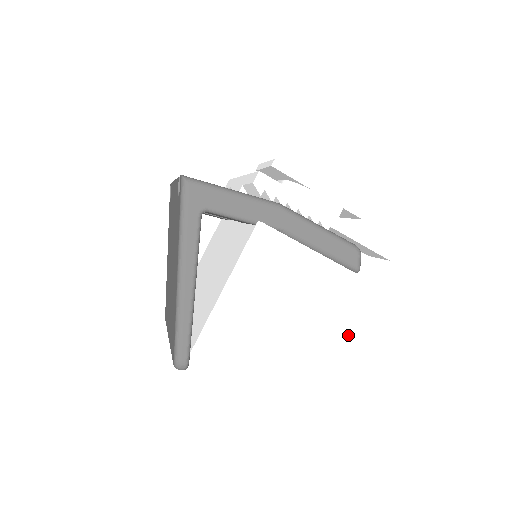
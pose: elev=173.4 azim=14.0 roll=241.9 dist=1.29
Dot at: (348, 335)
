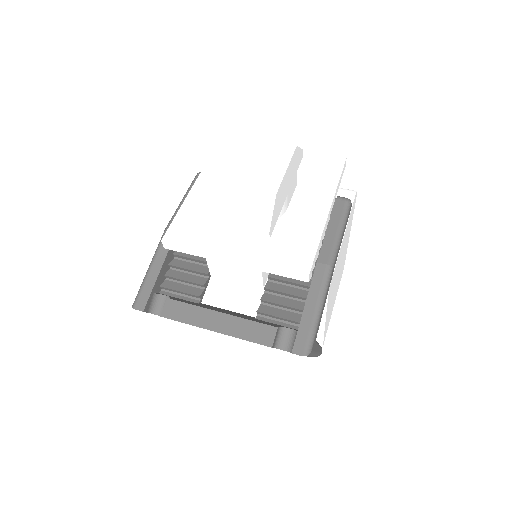
Dot at: (350, 227)
